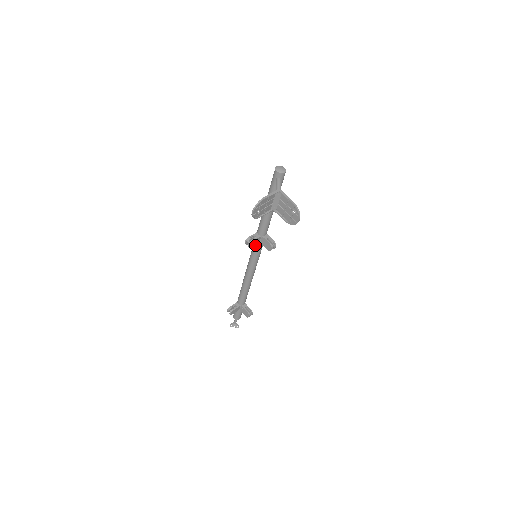
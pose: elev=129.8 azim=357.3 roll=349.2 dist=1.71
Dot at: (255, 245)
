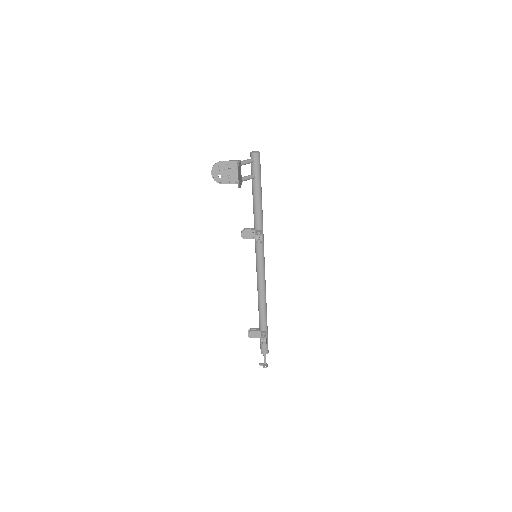
Dot at: (255, 243)
